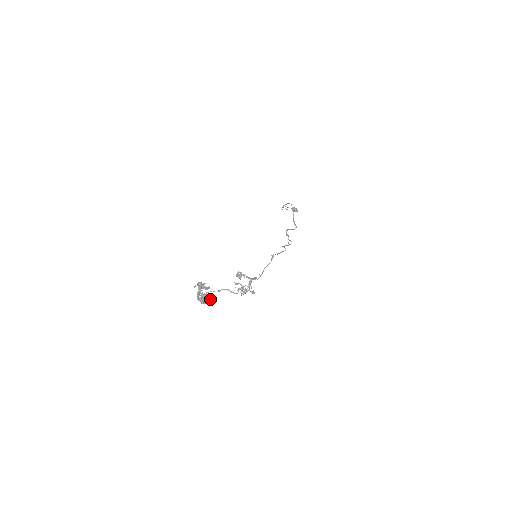
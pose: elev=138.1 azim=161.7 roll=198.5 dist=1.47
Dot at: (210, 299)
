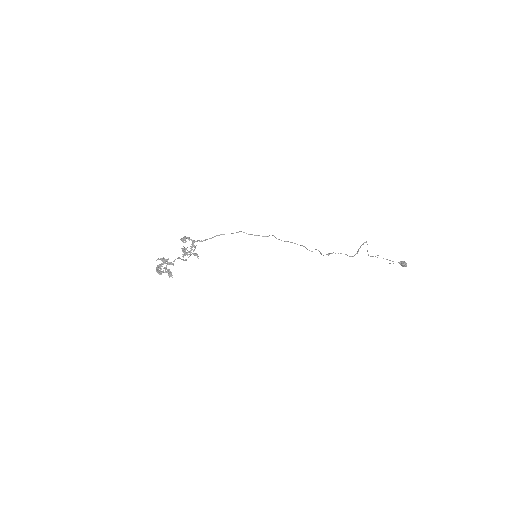
Dot at: (170, 272)
